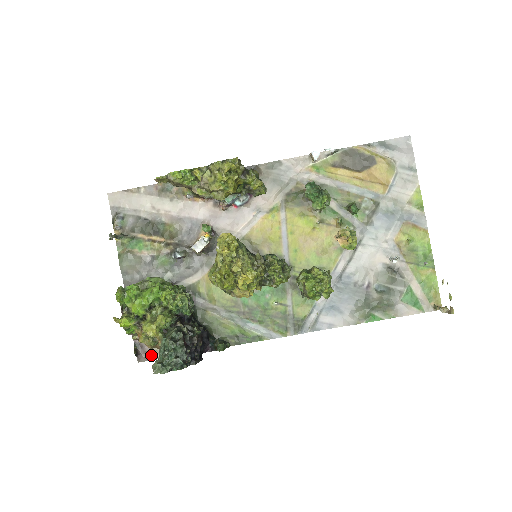
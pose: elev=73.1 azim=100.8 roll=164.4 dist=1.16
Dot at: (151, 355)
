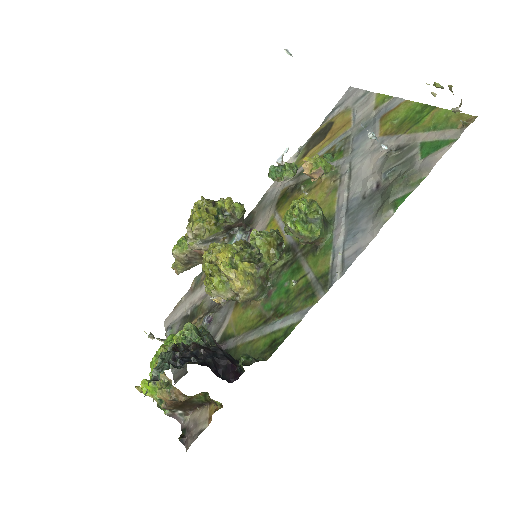
Dot at: (196, 433)
